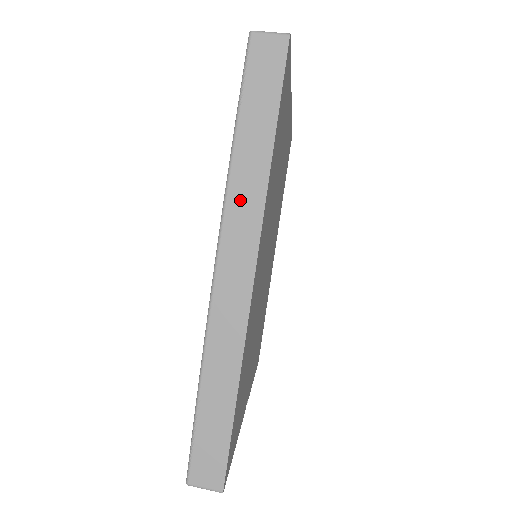
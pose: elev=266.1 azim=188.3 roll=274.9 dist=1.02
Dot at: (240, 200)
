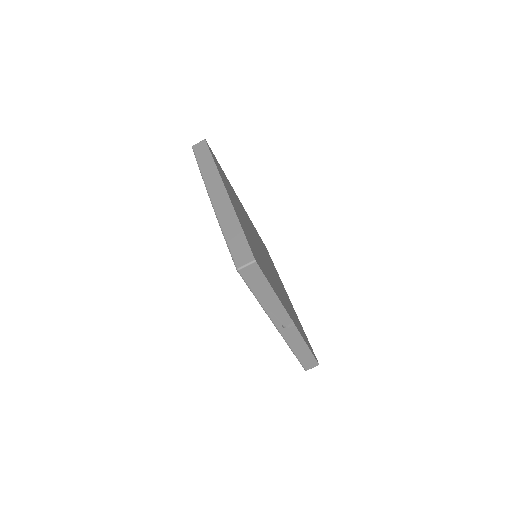
Dot at: (210, 178)
